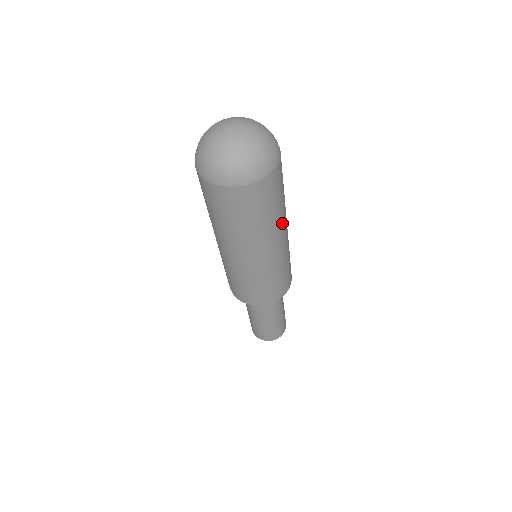
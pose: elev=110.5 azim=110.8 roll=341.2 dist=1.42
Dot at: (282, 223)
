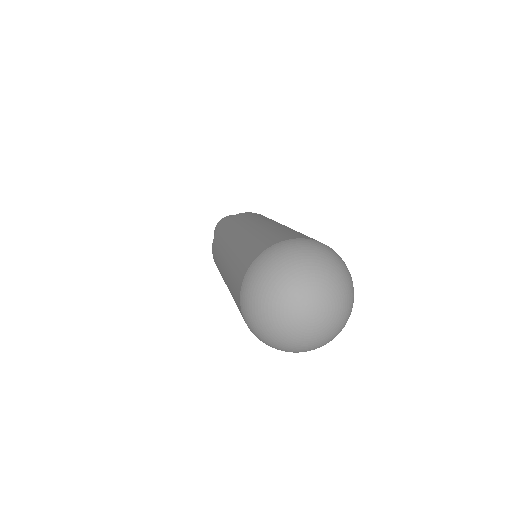
Dot at: occluded
